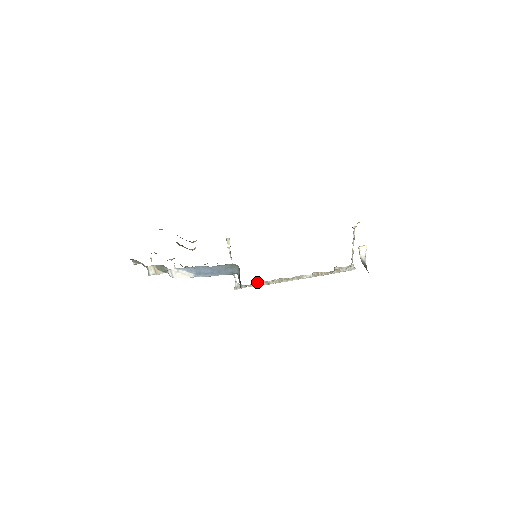
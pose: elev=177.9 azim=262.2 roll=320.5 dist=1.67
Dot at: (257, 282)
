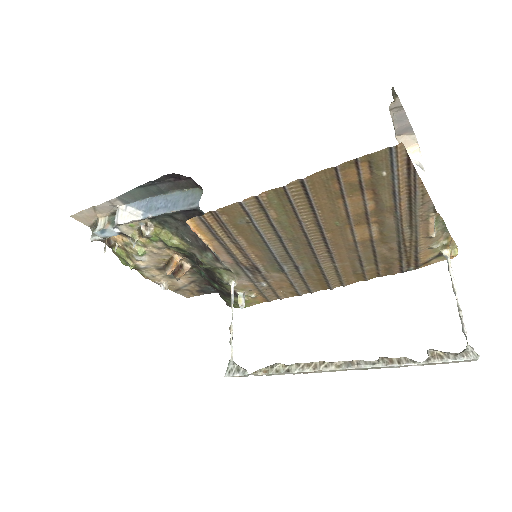
Dot at: (268, 366)
